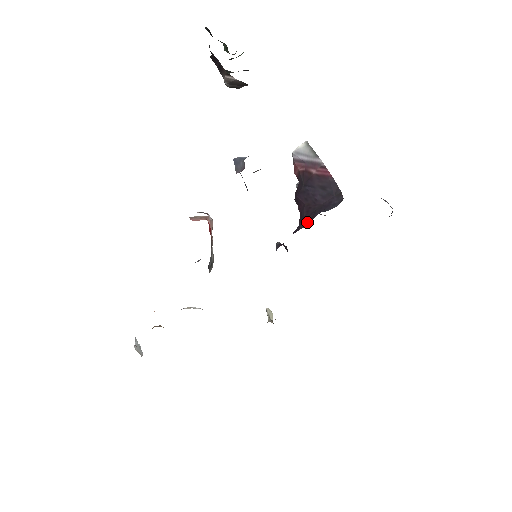
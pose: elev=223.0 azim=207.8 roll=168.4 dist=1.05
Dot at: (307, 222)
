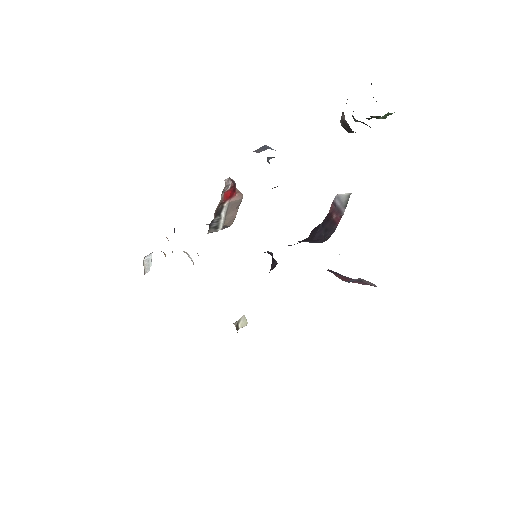
Dot at: occluded
